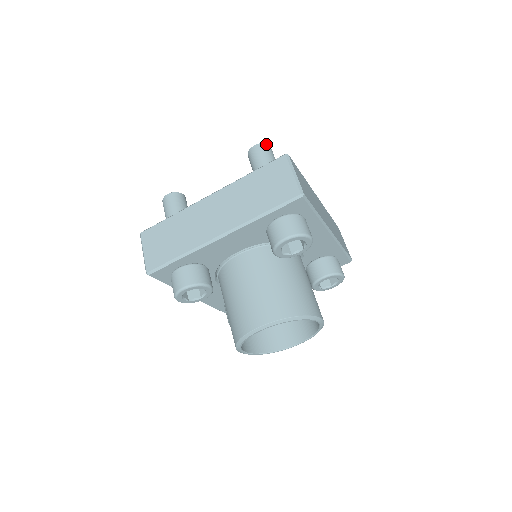
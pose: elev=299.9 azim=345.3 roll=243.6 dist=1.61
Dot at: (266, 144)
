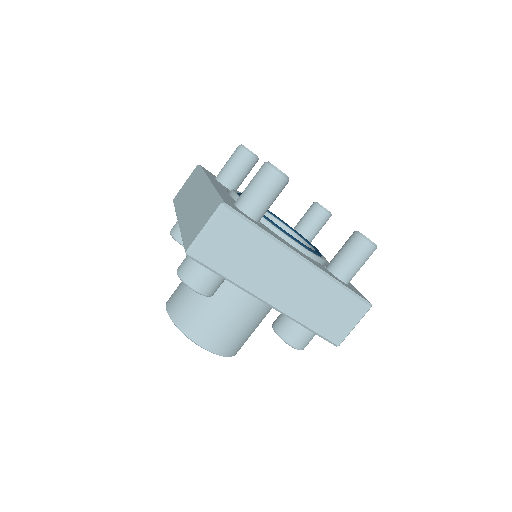
Dot at: (273, 170)
